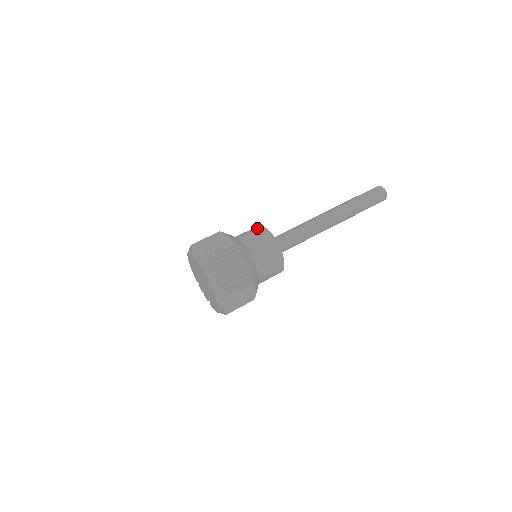
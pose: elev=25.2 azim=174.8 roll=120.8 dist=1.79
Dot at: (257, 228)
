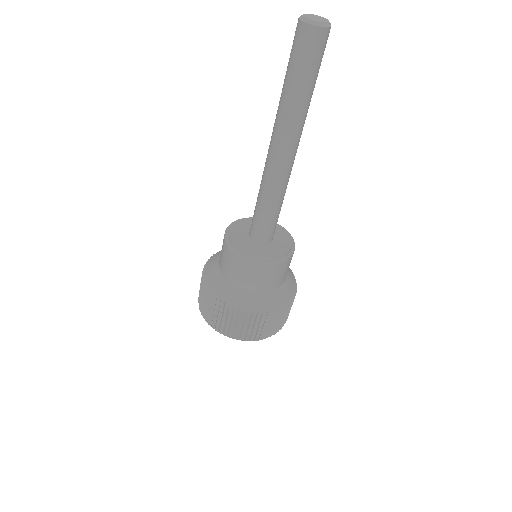
Dot at: (223, 239)
